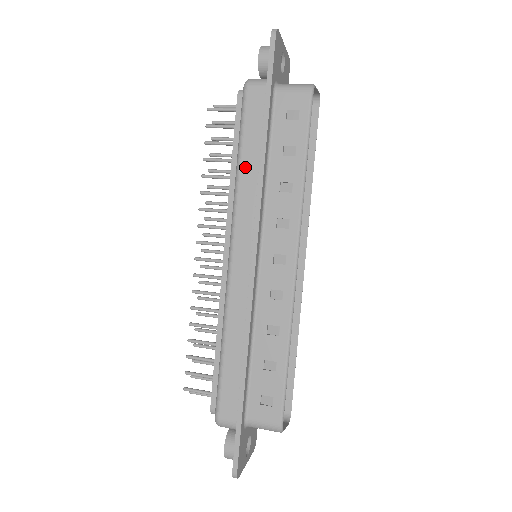
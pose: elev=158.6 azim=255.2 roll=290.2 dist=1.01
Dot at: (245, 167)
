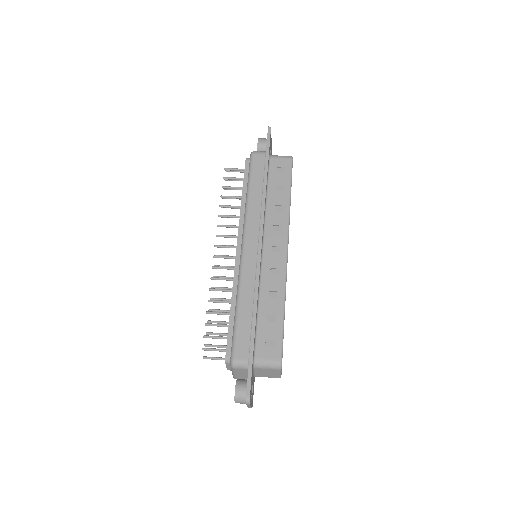
Dot at: (253, 196)
